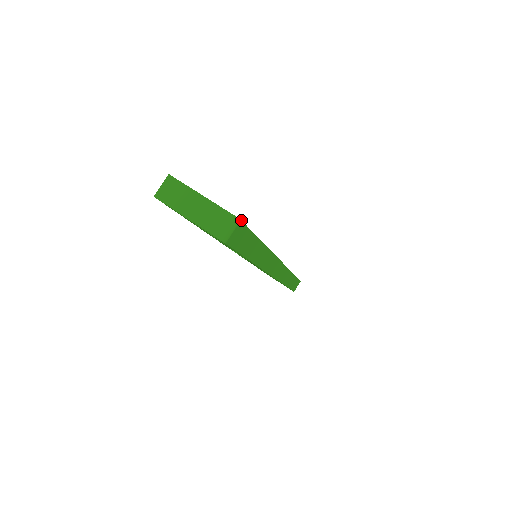
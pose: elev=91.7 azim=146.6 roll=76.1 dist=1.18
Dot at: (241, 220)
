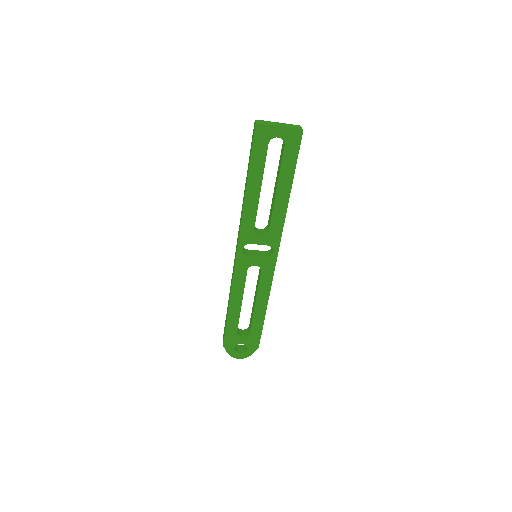
Dot at: occluded
